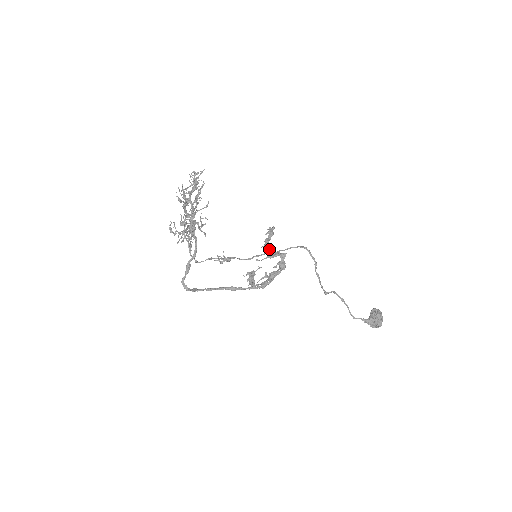
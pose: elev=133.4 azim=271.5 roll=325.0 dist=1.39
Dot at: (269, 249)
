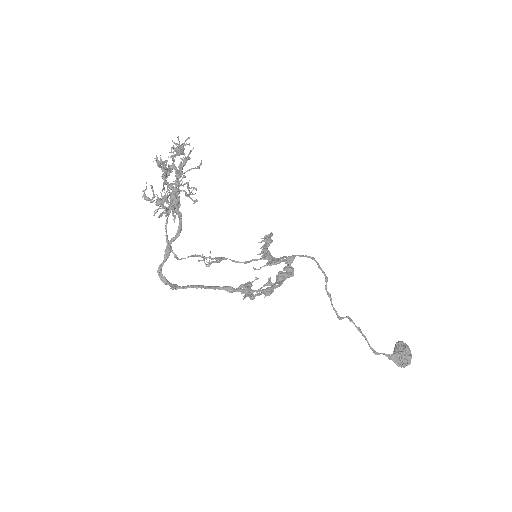
Dot at: (269, 255)
